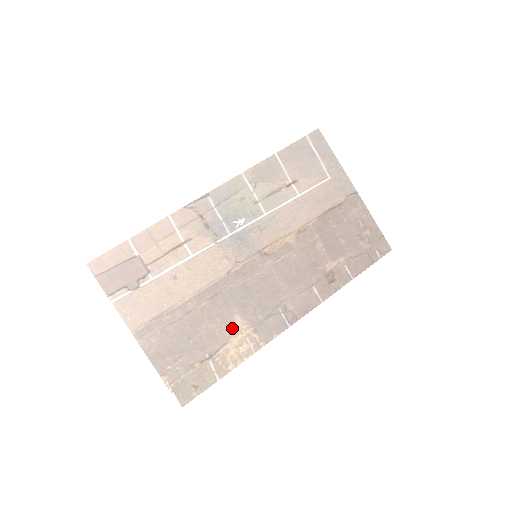
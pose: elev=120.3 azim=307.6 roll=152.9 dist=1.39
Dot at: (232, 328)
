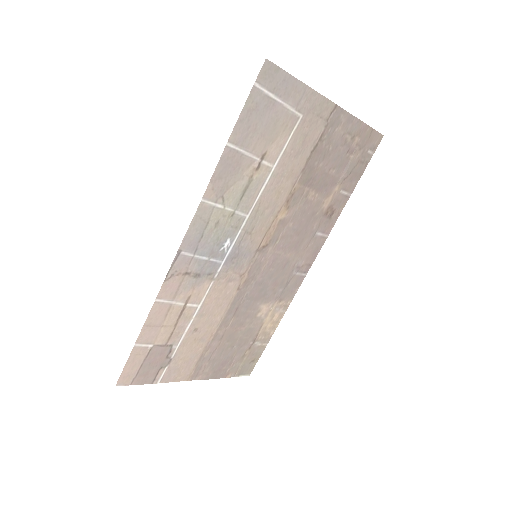
Dot at: (261, 315)
